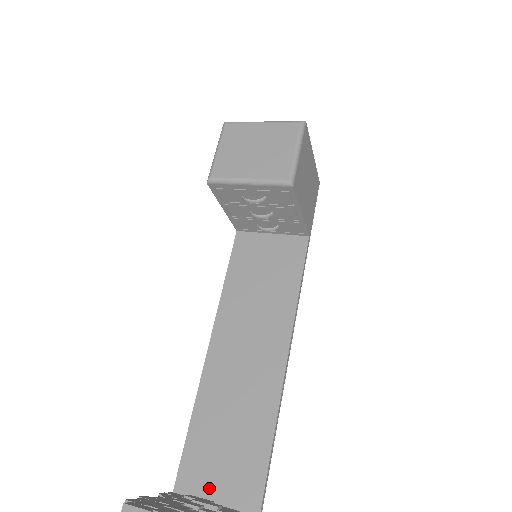
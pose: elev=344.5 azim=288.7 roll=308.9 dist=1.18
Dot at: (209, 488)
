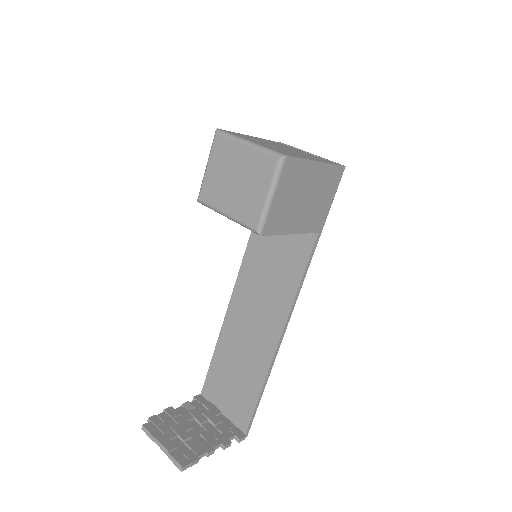
Dot at: (220, 403)
